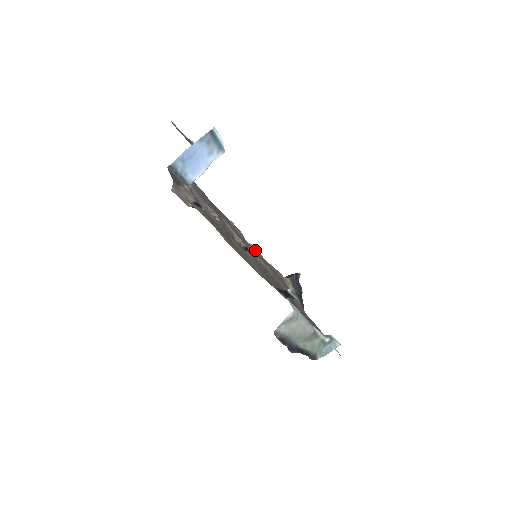
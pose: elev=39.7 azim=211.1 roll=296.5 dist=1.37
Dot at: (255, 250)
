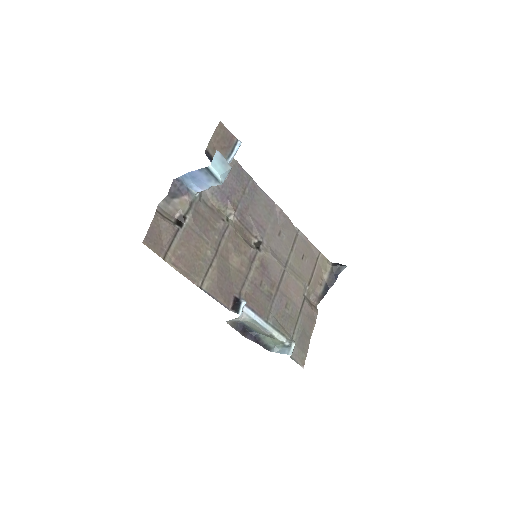
Dot at: (296, 236)
